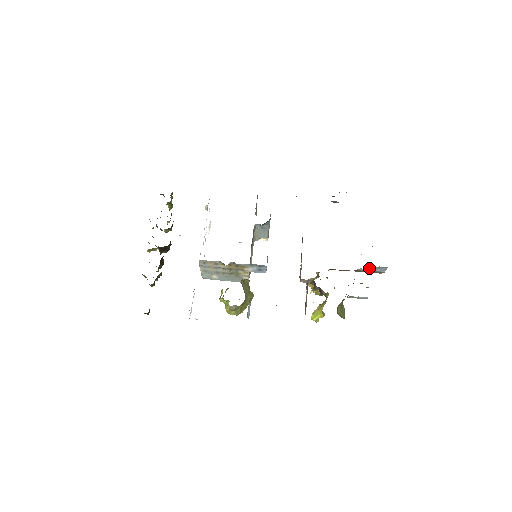
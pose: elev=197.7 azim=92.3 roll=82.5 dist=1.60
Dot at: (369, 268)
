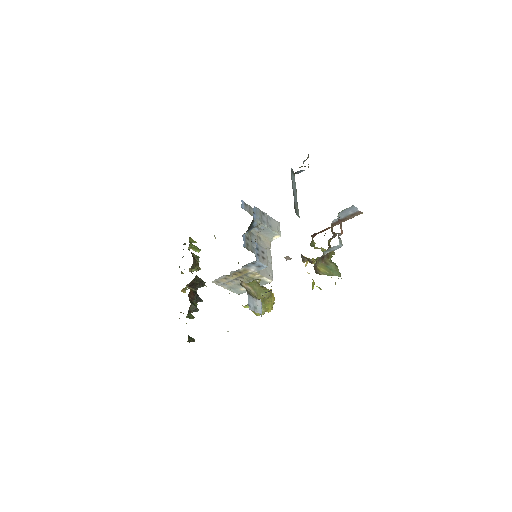
Dot at: (340, 215)
